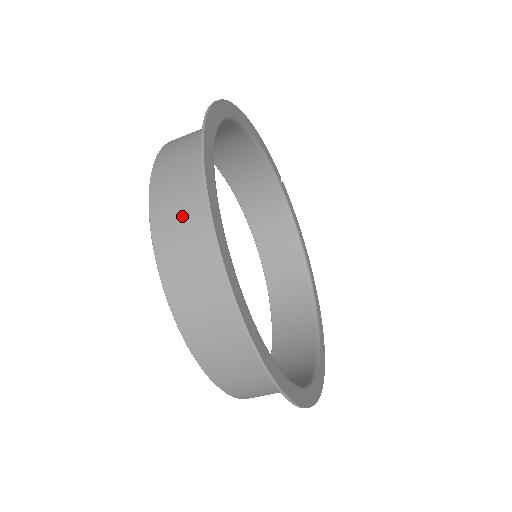
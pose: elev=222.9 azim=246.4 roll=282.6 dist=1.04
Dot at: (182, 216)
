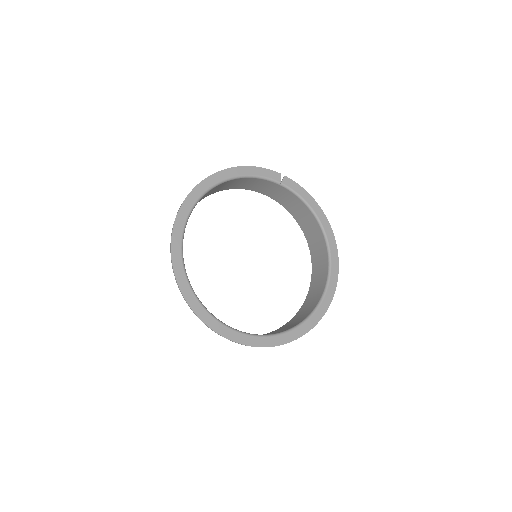
Dot at: occluded
